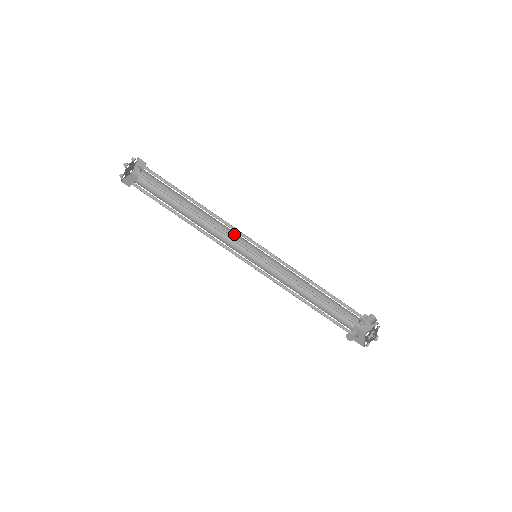
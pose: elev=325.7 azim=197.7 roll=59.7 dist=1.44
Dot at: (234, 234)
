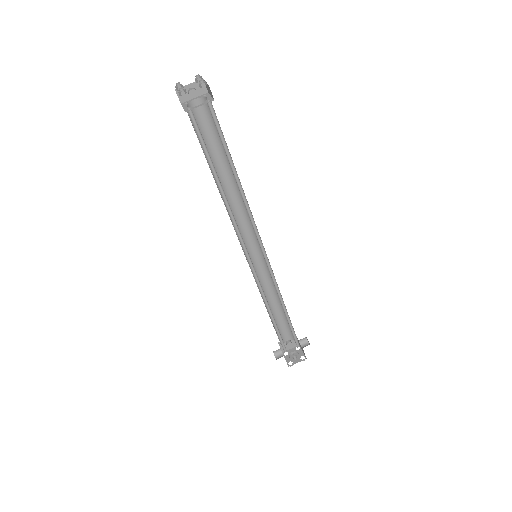
Dot at: (245, 224)
